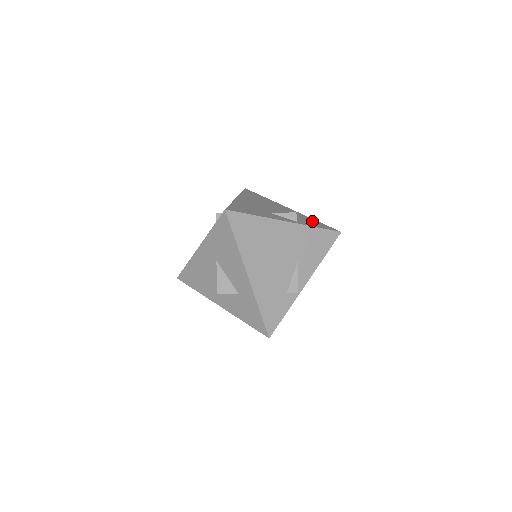
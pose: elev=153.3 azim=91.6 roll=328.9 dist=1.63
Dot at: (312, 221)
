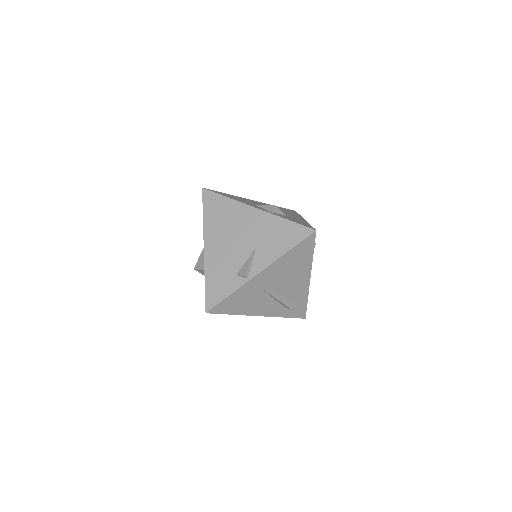
Dot at: (300, 221)
